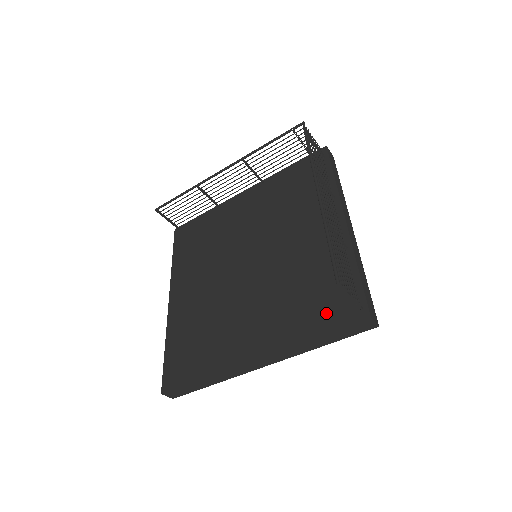
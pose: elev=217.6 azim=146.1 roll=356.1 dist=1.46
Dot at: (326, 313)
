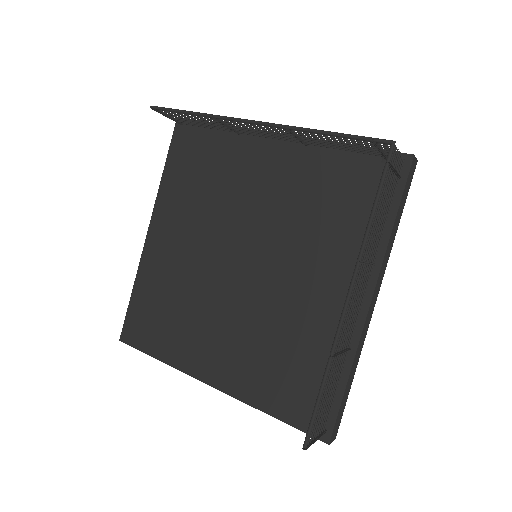
Dot at: (293, 402)
